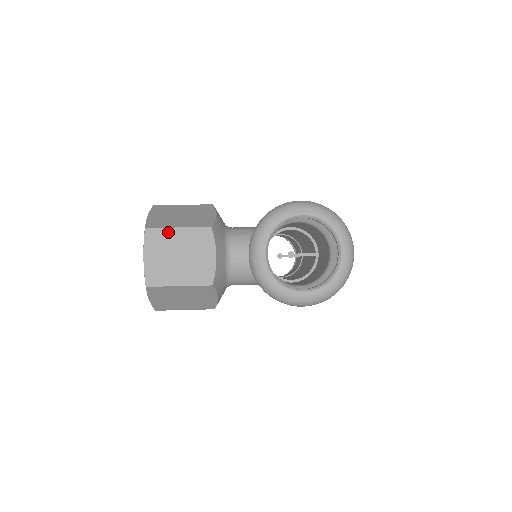
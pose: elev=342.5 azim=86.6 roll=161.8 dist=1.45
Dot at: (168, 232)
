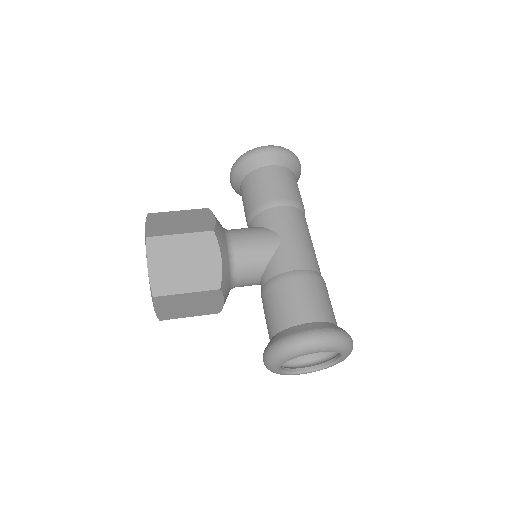
Dot at: (177, 296)
